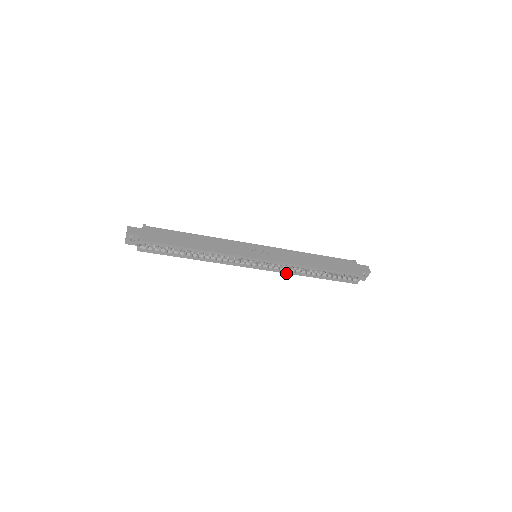
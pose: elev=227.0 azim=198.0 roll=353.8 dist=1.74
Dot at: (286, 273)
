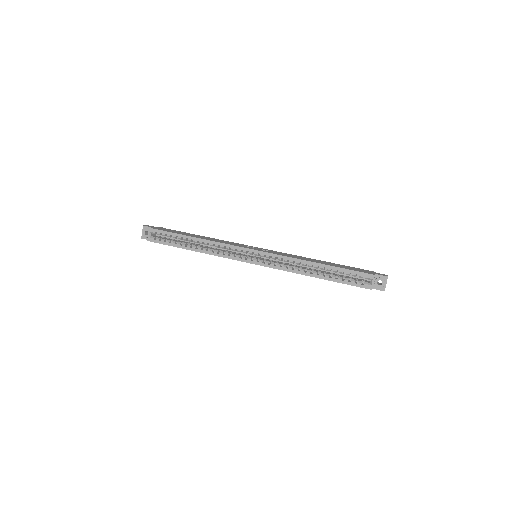
Dot at: (284, 270)
